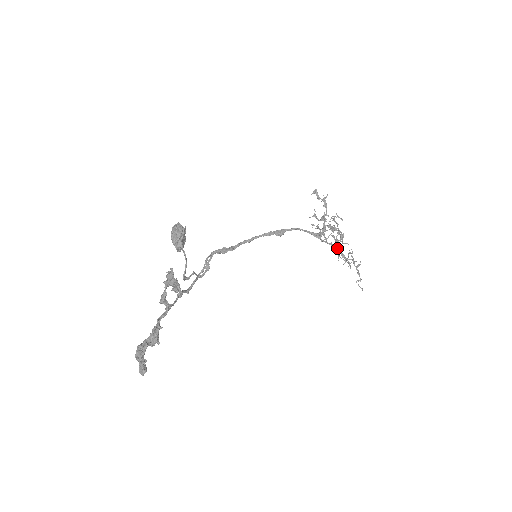
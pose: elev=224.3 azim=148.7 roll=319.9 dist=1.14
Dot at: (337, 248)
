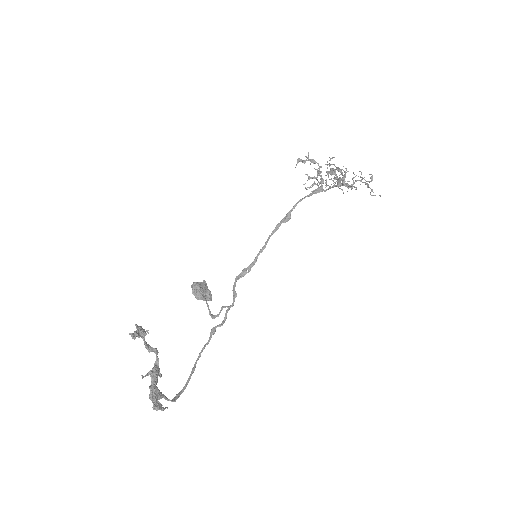
Dot at: (339, 184)
